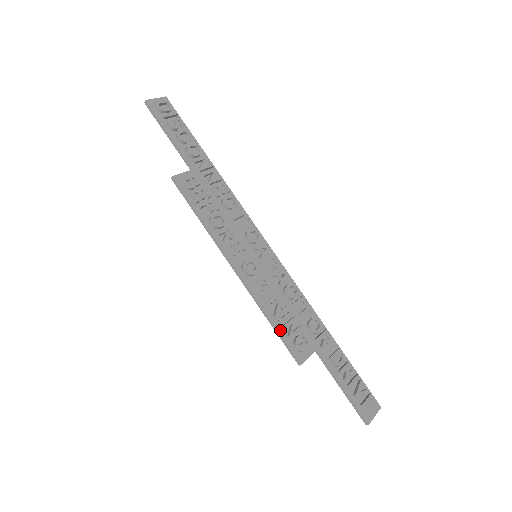
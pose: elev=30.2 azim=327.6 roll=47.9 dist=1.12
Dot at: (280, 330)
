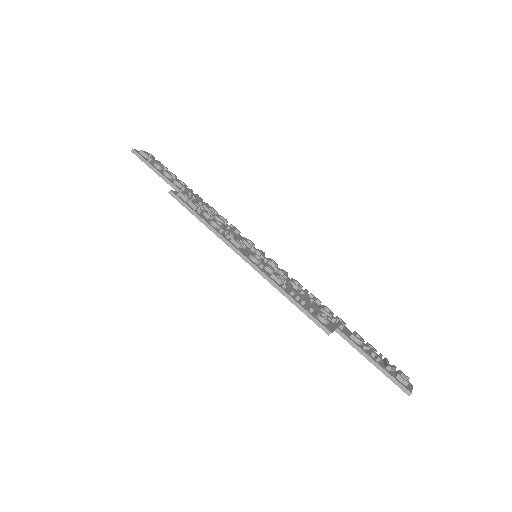
Dot at: (301, 304)
